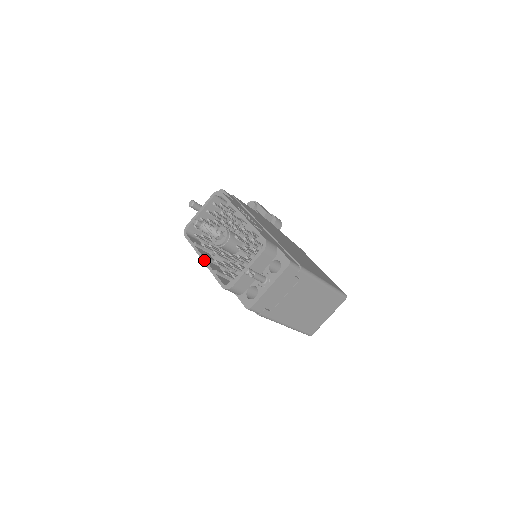
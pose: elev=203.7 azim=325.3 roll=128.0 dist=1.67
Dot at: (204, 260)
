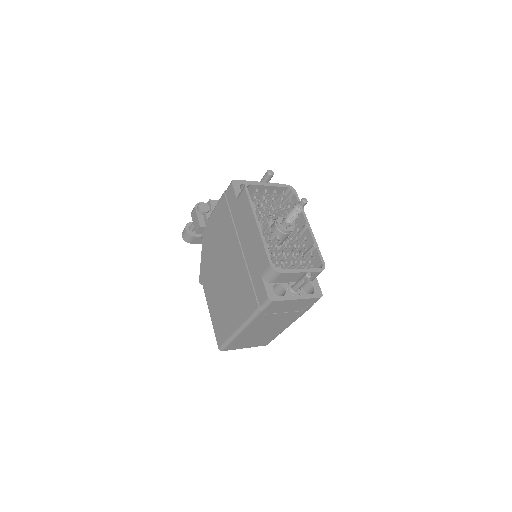
Dot at: (260, 226)
